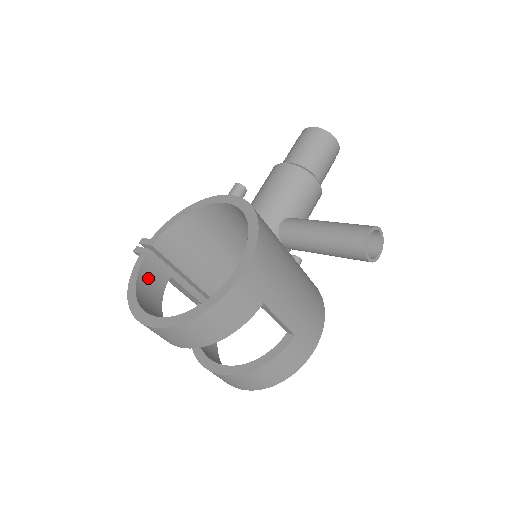
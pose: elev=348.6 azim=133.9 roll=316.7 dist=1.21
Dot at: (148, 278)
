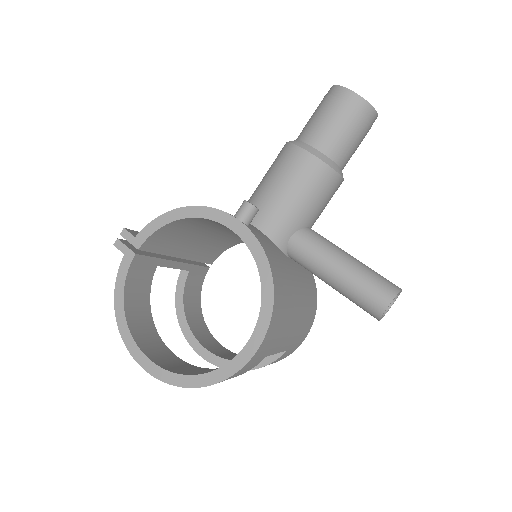
Dot at: (135, 283)
